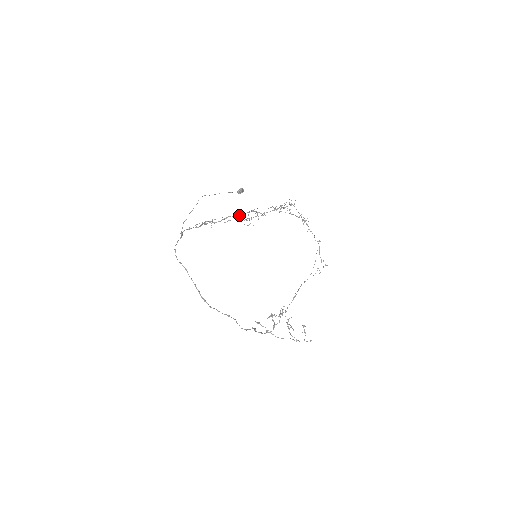
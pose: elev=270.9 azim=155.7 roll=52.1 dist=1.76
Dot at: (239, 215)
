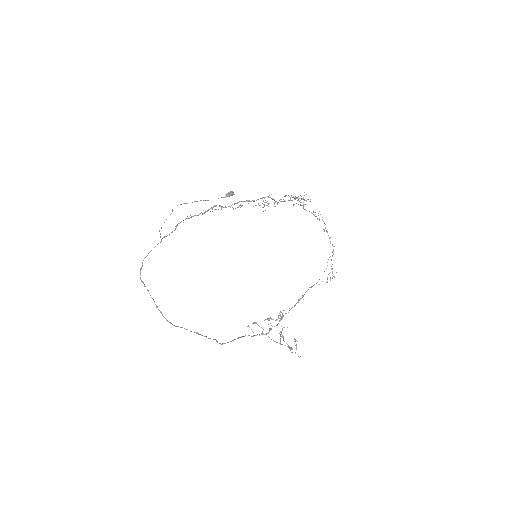
Dot at: (251, 201)
